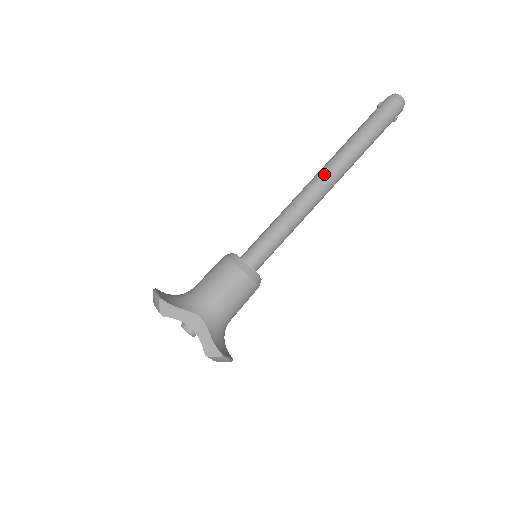
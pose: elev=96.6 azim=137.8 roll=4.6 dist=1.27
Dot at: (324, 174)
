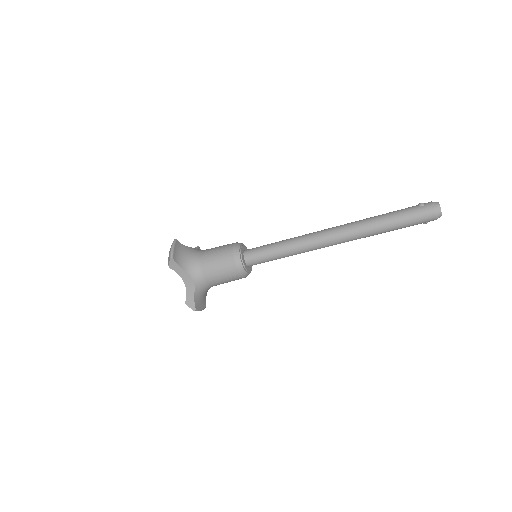
Dot at: (337, 234)
